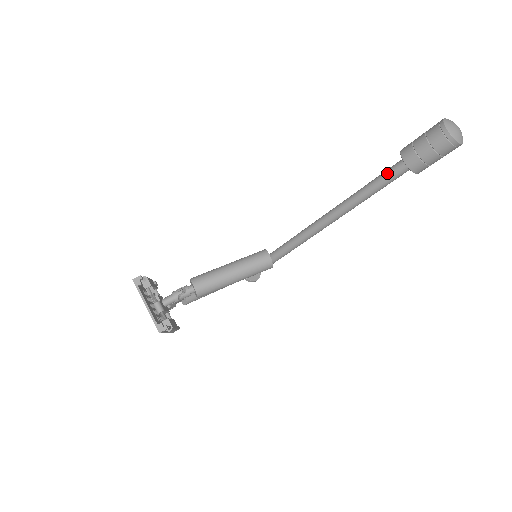
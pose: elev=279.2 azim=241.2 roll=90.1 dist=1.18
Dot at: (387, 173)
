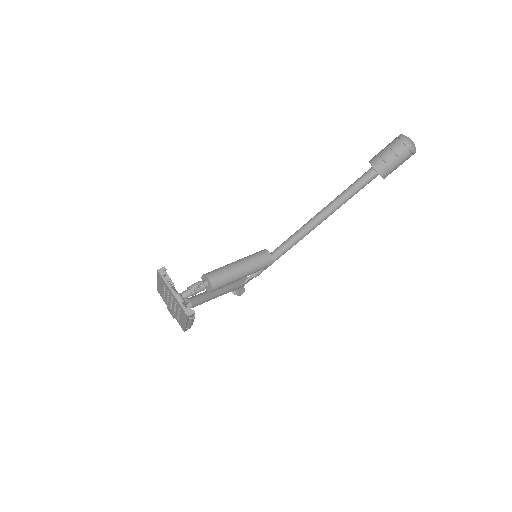
Dot at: (359, 180)
